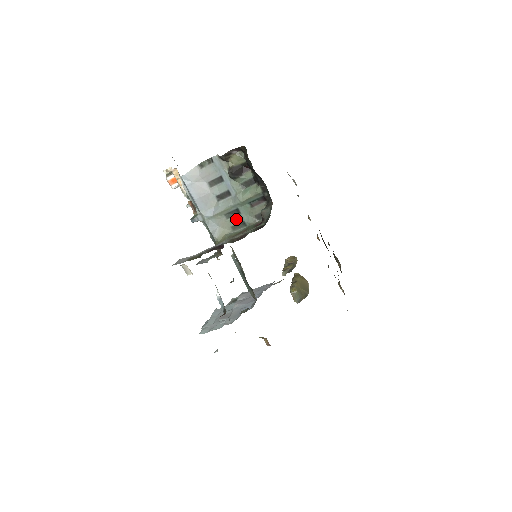
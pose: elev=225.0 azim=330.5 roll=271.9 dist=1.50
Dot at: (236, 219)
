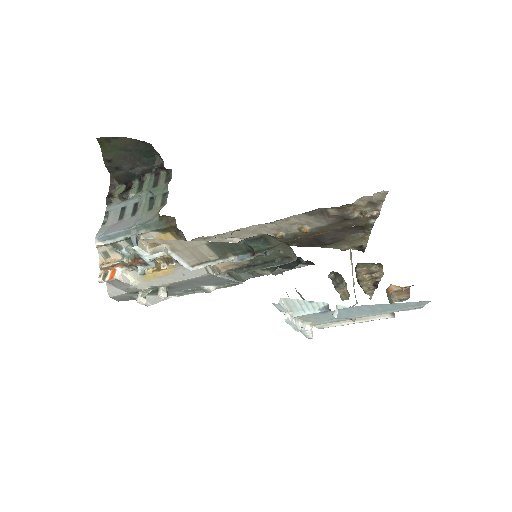
Dot at: (157, 201)
